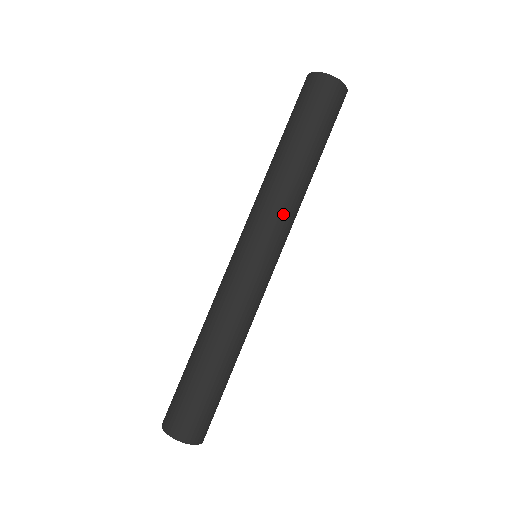
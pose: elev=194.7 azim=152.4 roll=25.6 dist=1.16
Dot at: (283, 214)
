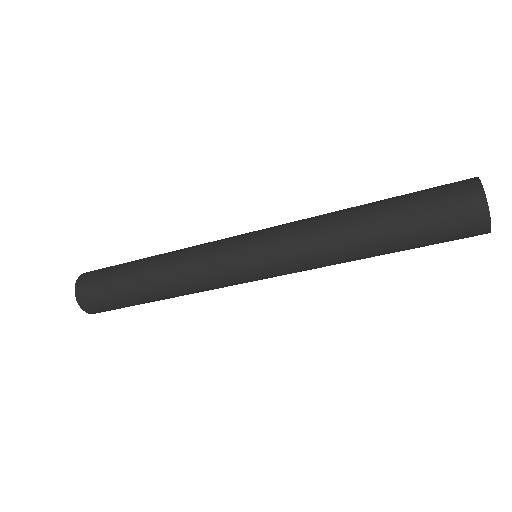
Dot at: (308, 268)
